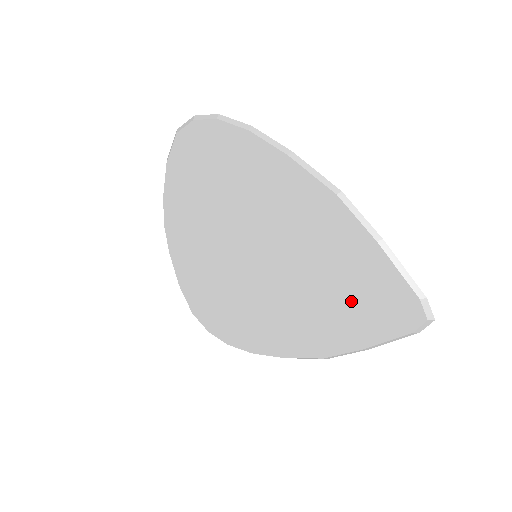
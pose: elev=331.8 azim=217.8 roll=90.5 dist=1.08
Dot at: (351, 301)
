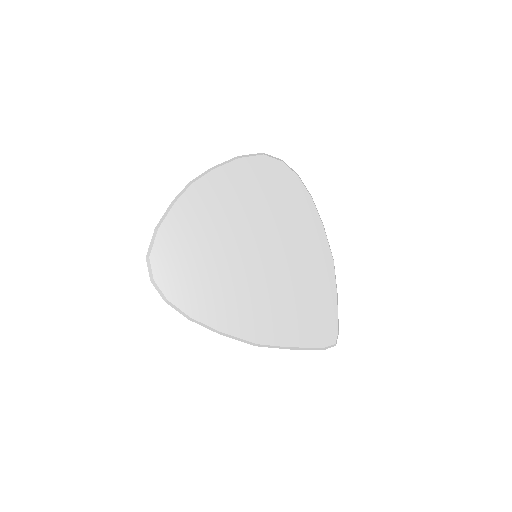
Dot at: (303, 316)
